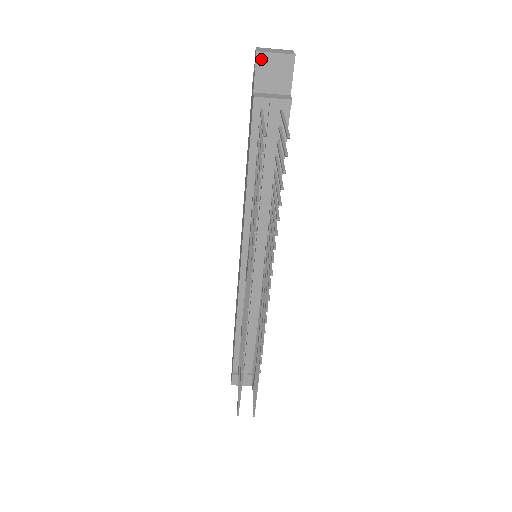
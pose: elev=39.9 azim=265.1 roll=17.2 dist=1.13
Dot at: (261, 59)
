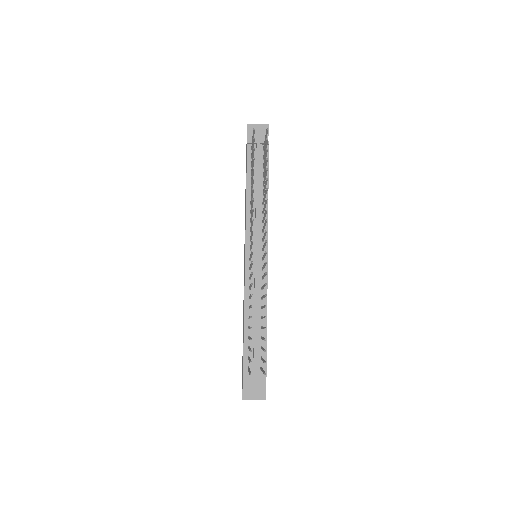
Dot at: (250, 127)
